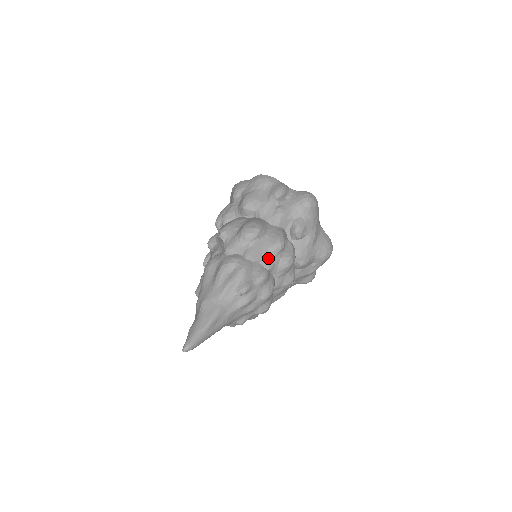
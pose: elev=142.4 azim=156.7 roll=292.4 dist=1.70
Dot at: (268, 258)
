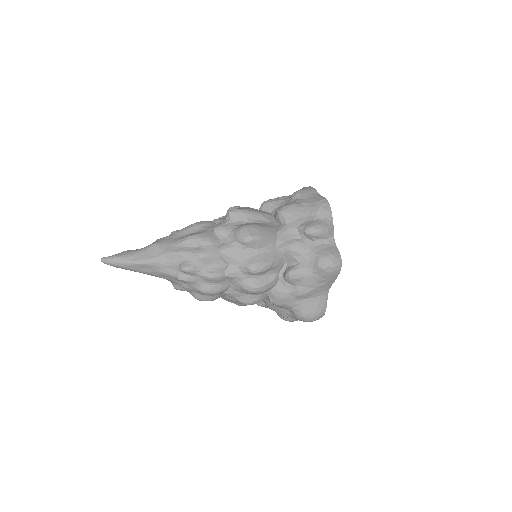
Dot at: (236, 267)
